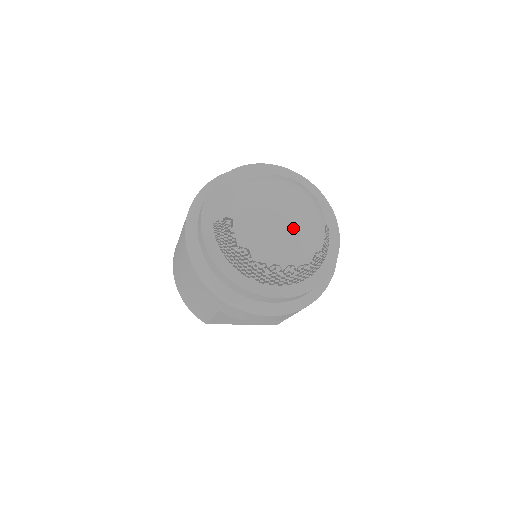
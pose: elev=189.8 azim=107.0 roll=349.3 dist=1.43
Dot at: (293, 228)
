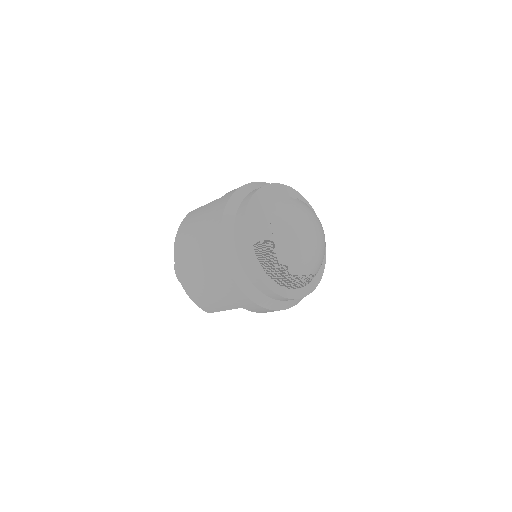
Dot at: (316, 247)
